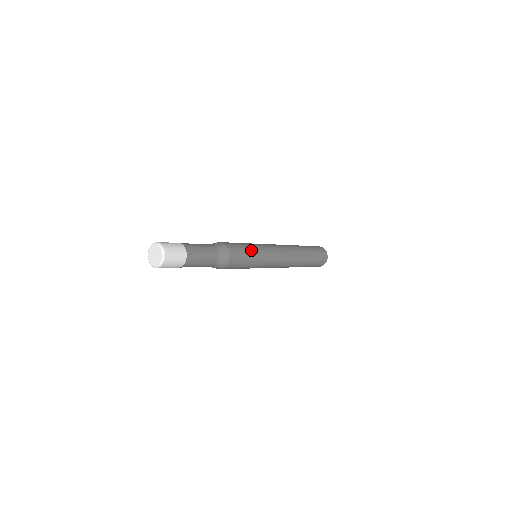
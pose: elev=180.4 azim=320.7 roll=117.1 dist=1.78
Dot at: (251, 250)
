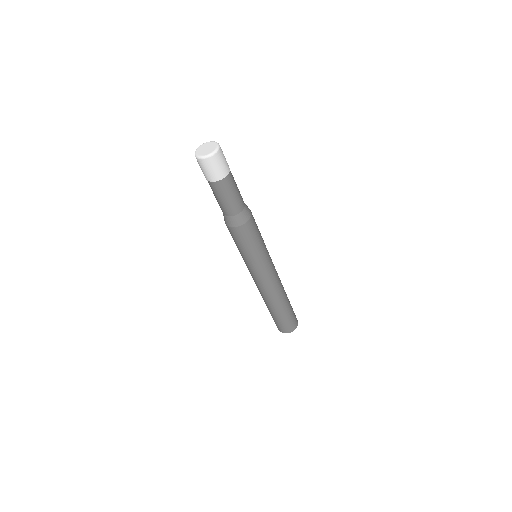
Dot at: occluded
